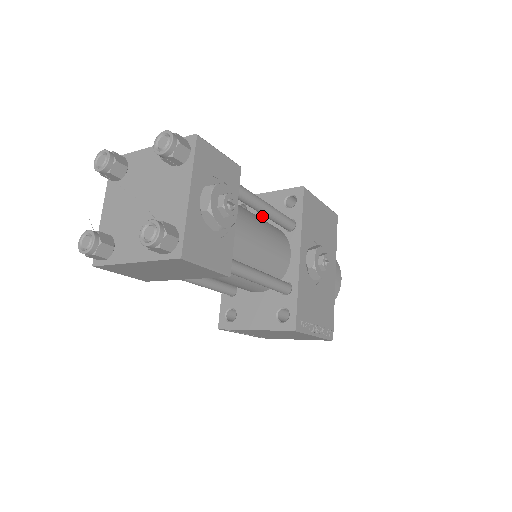
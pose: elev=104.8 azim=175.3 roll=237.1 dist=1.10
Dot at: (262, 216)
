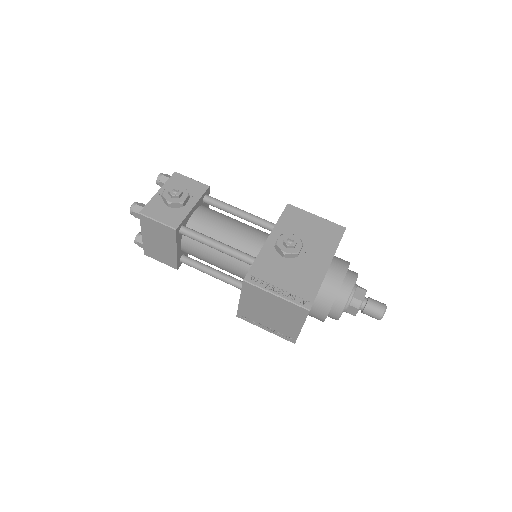
Dot at: occluded
